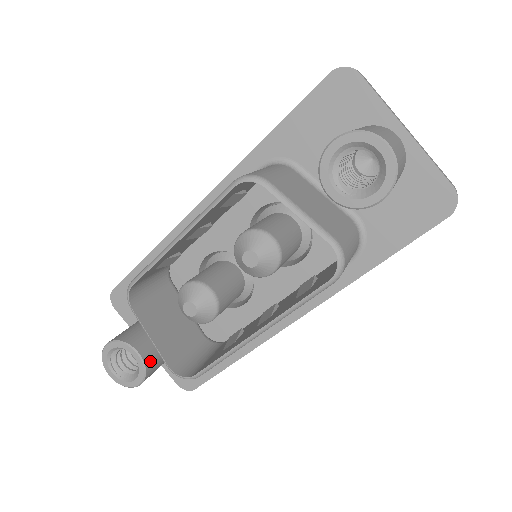
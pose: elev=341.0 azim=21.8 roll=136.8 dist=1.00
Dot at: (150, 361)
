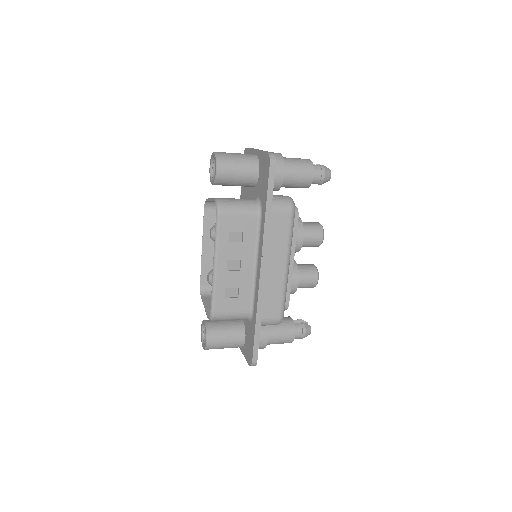
Dot at: (211, 327)
